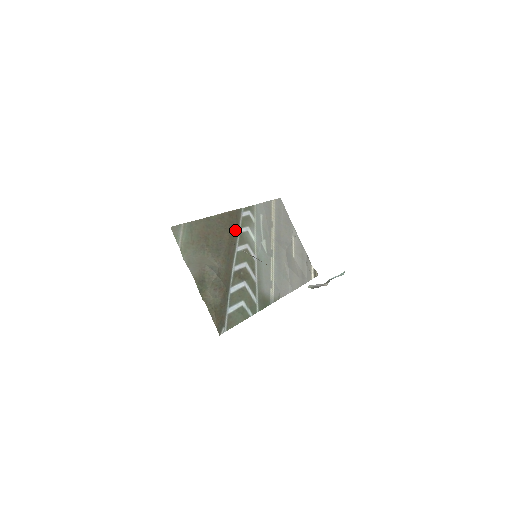
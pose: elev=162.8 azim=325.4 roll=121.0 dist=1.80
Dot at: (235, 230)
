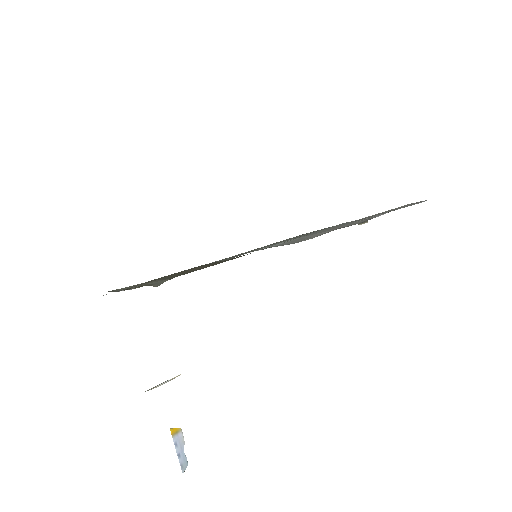
Dot at: occluded
